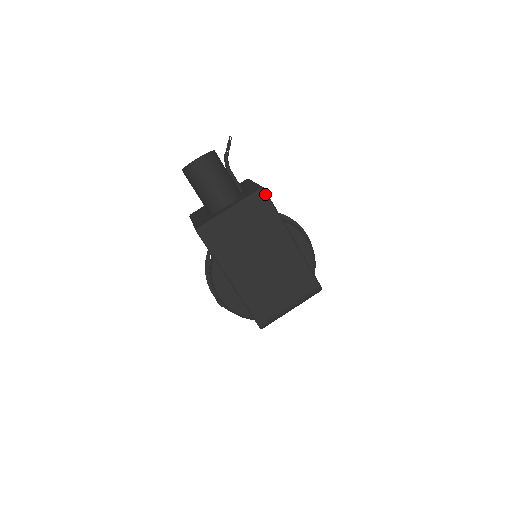
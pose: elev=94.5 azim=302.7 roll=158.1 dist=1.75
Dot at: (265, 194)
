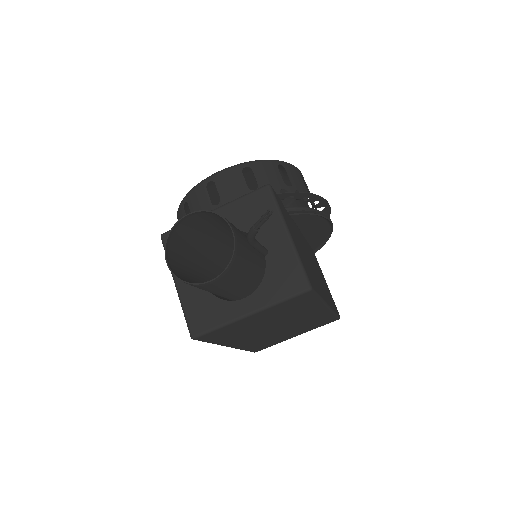
Dot at: (311, 293)
